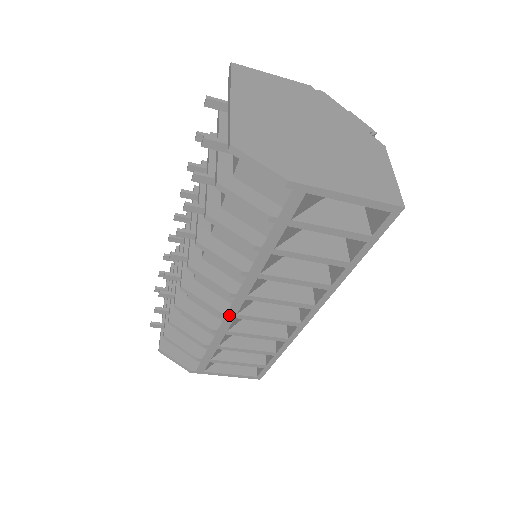
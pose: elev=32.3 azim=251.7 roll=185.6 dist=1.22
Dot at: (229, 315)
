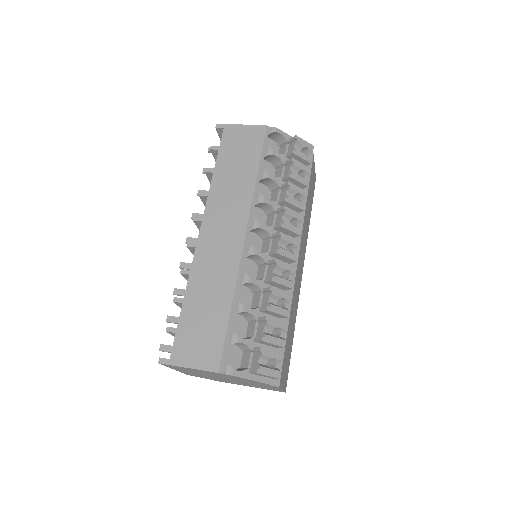
Dot at: occluded
